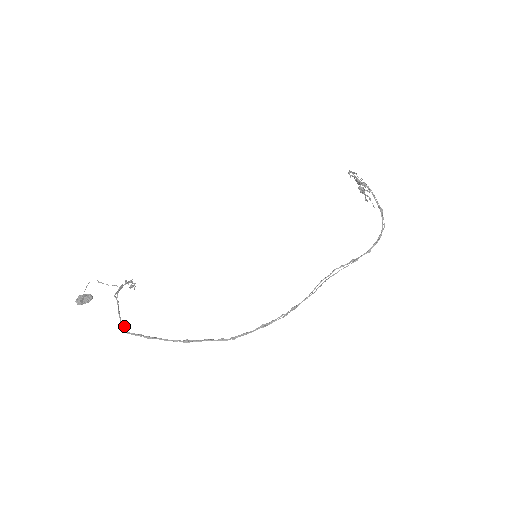
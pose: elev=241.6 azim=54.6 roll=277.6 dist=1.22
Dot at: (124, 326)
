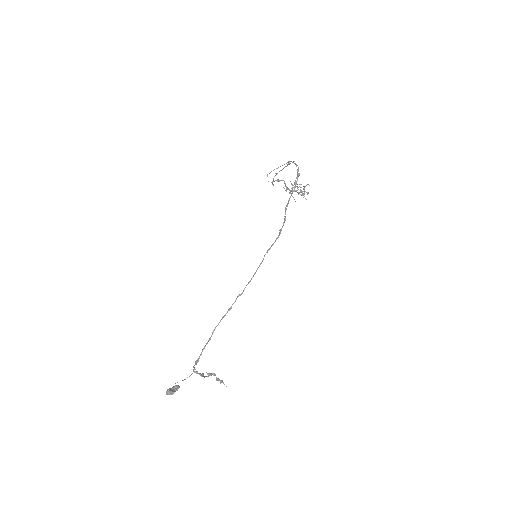
Dot at: (197, 362)
